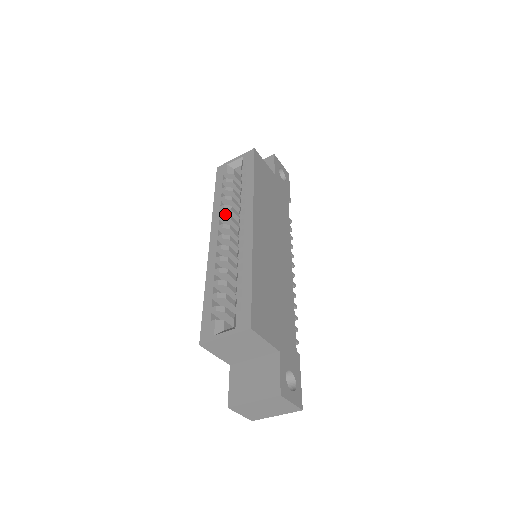
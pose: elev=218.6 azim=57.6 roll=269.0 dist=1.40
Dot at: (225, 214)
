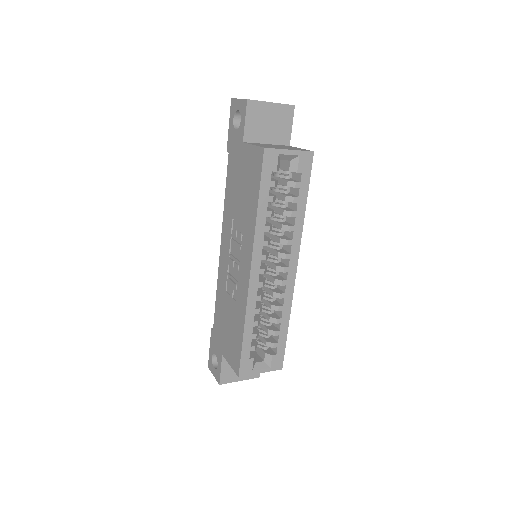
Dot at: (269, 240)
